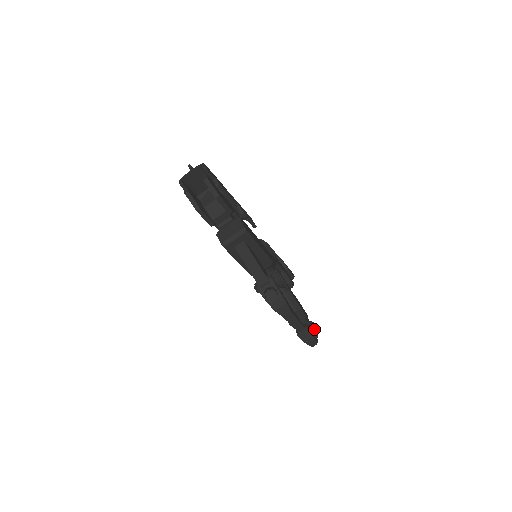
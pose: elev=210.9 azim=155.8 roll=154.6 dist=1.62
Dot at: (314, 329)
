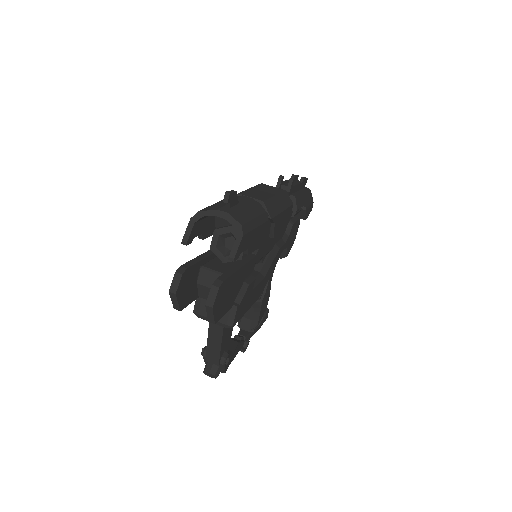
Dot at: (260, 326)
